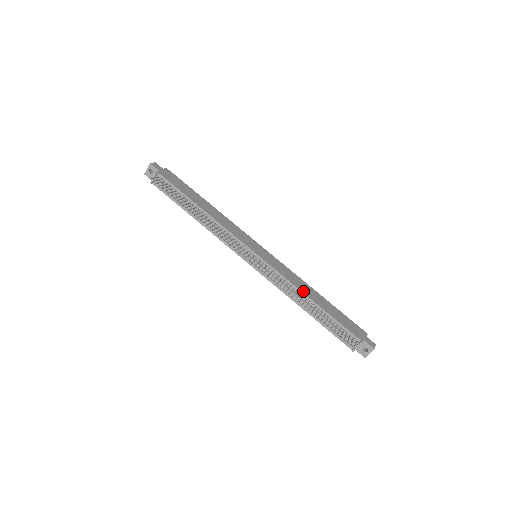
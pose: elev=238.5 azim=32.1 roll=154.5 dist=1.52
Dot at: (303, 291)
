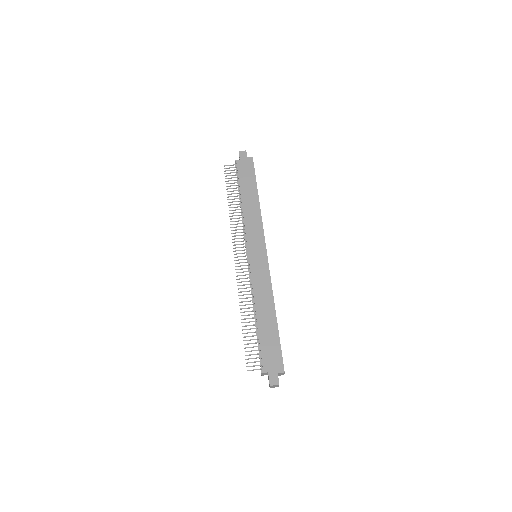
Dot at: (257, 303)
